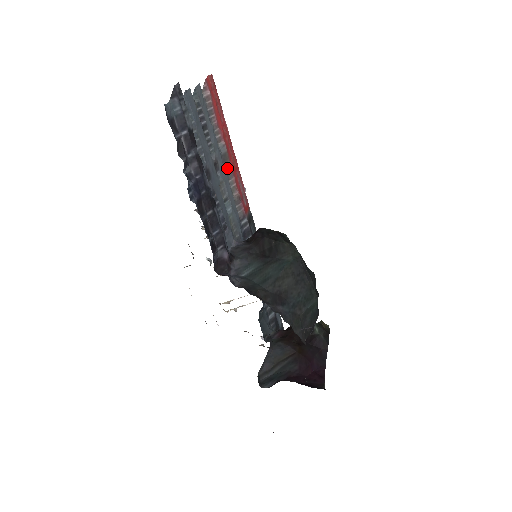
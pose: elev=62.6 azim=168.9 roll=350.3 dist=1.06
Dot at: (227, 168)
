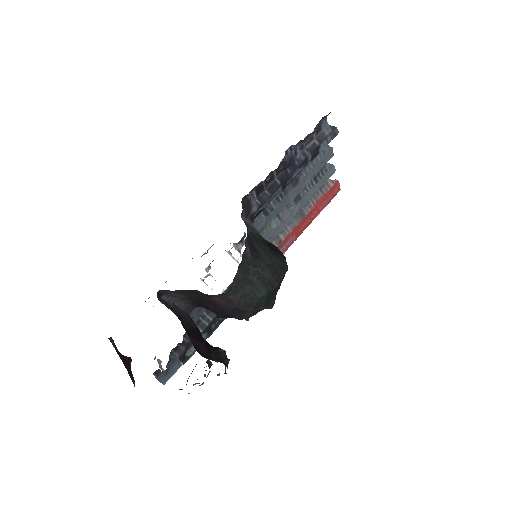
Dot at: (296, 220)
